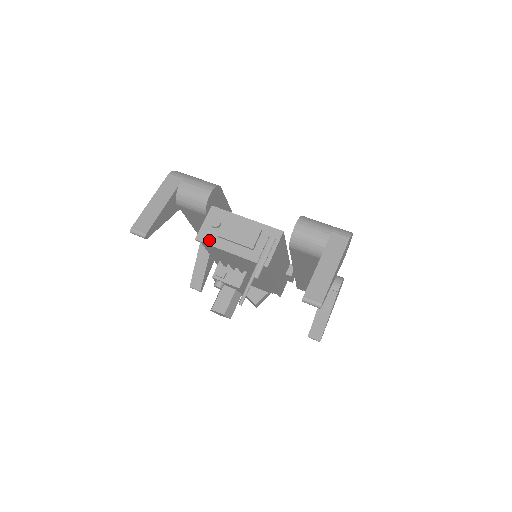
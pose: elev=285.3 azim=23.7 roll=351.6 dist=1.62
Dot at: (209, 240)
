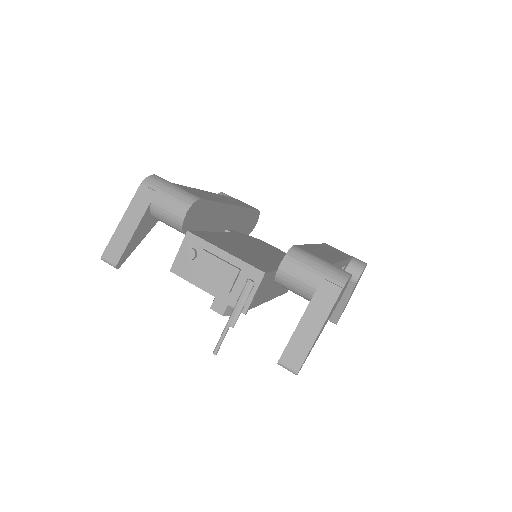
Dot at: (184, 274)
